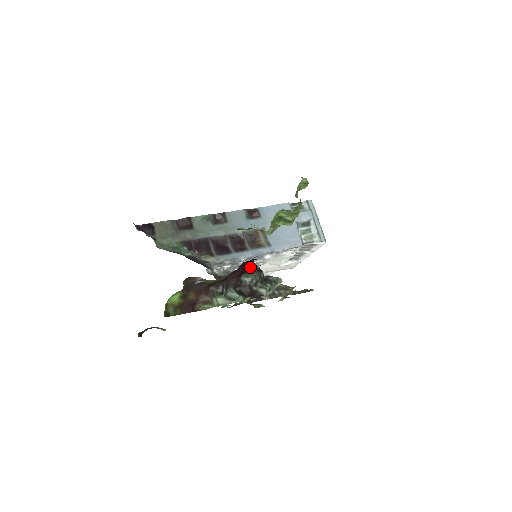
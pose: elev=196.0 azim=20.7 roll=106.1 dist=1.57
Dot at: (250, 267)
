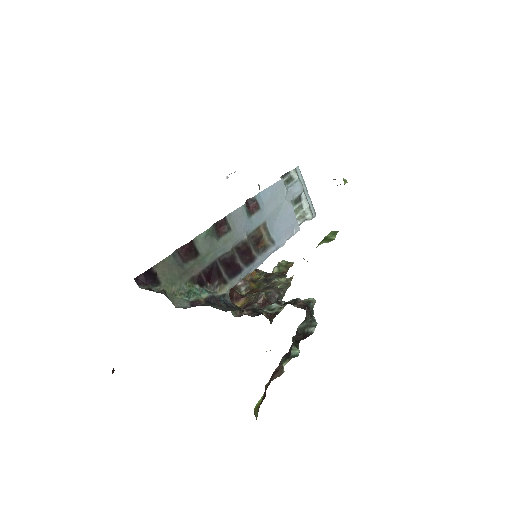
Dot at: (306, 313)
